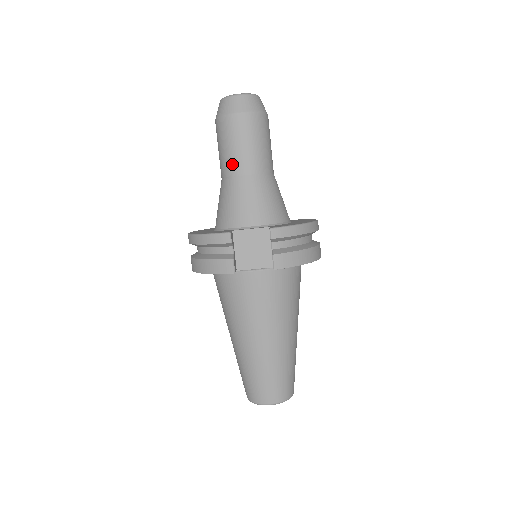
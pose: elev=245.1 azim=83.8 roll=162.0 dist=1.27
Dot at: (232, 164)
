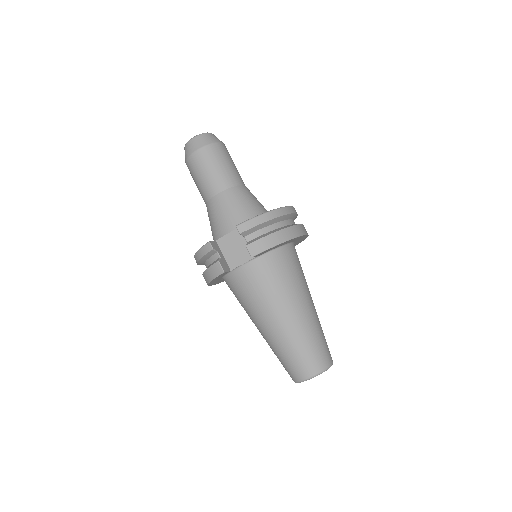
Dot at: (205, 191)
